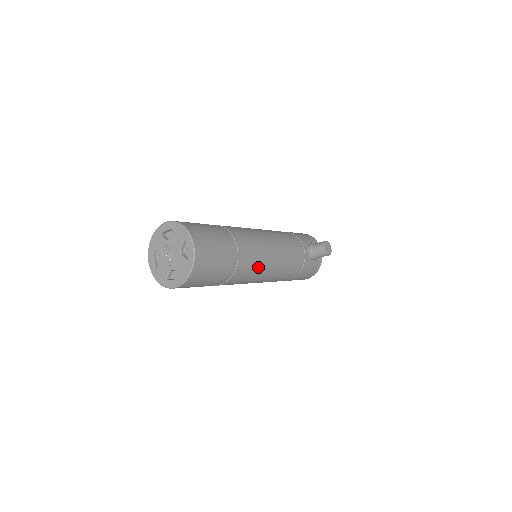
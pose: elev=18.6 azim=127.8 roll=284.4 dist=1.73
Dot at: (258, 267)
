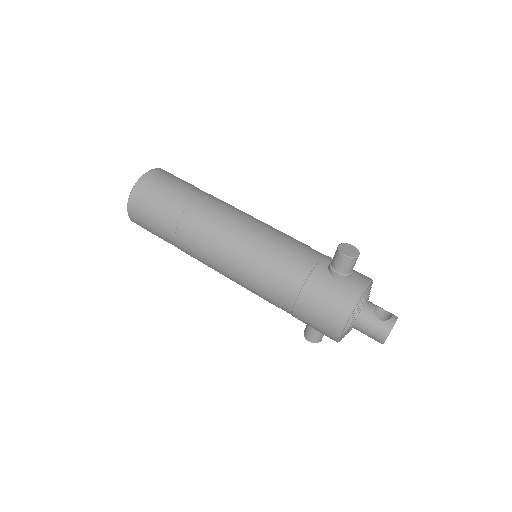
Dot at: (220, 225)
